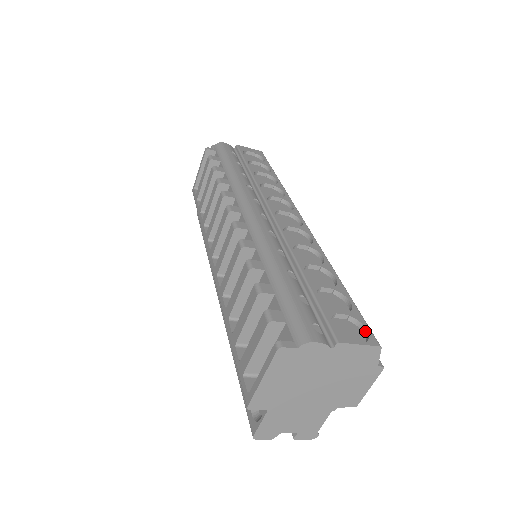
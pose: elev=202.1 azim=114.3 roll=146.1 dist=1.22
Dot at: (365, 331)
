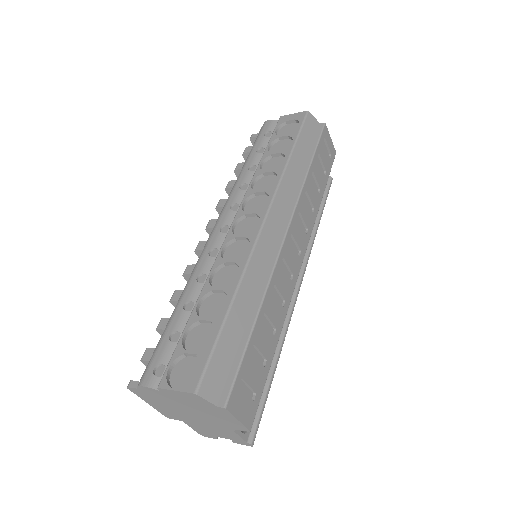
Dot at: (200, 373)
